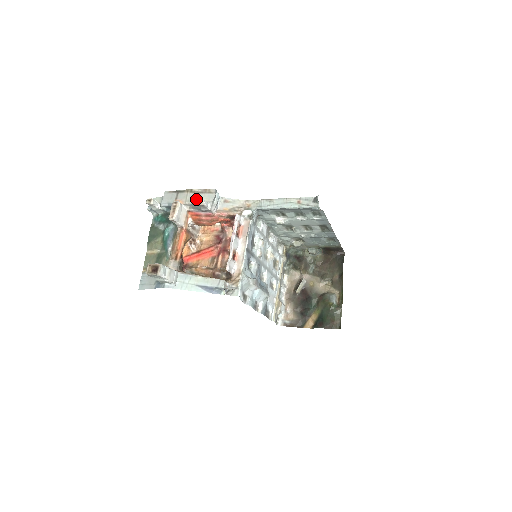
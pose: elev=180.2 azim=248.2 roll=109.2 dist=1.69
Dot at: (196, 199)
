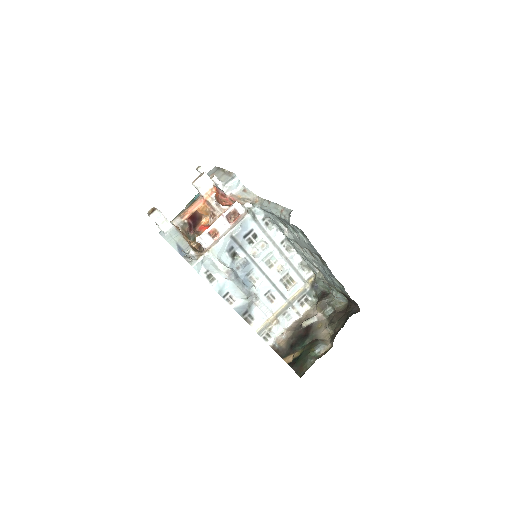
Dot at: (220, 177)
